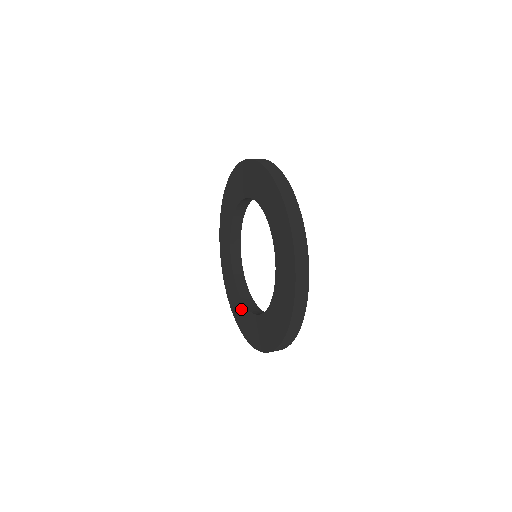
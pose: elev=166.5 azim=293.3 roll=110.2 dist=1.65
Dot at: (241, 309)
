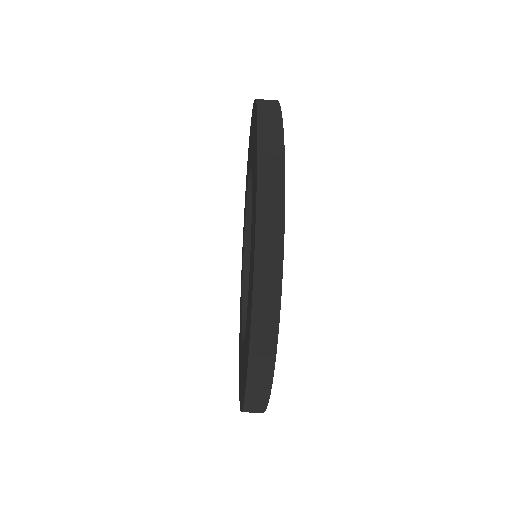
Dot at: occluded
